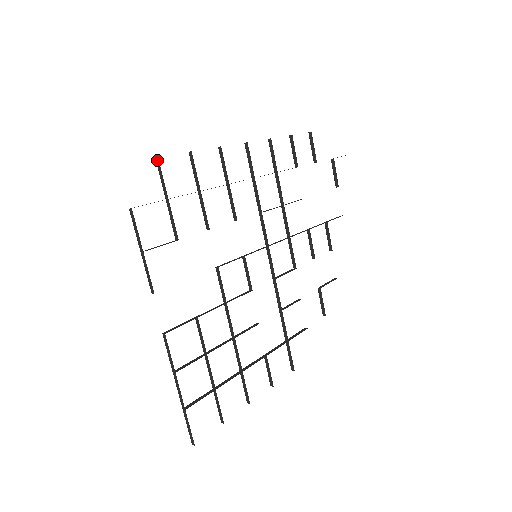
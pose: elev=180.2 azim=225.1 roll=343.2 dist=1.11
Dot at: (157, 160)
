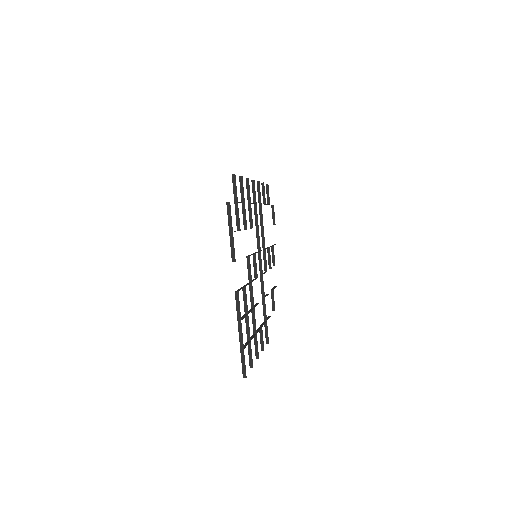
Dot at: (234, 176)
